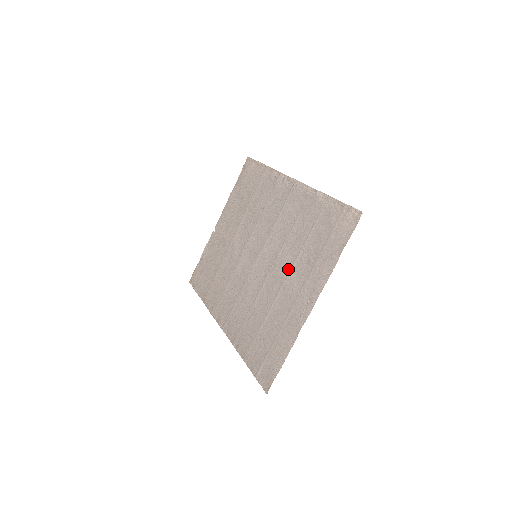
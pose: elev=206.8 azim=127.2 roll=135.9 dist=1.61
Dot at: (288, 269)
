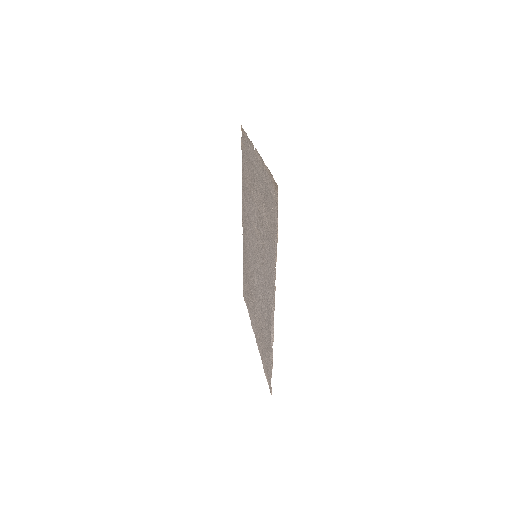
Dot at: (257, 308)
